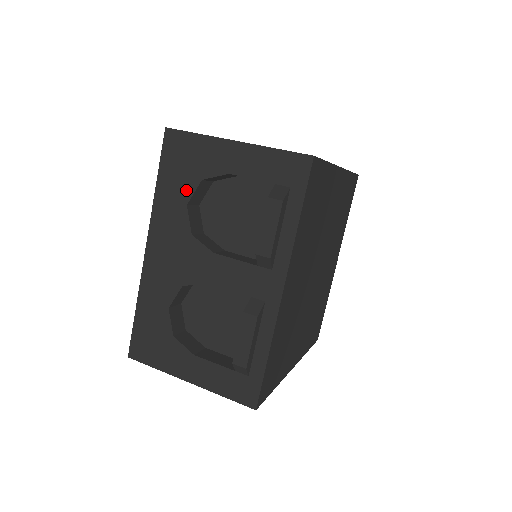
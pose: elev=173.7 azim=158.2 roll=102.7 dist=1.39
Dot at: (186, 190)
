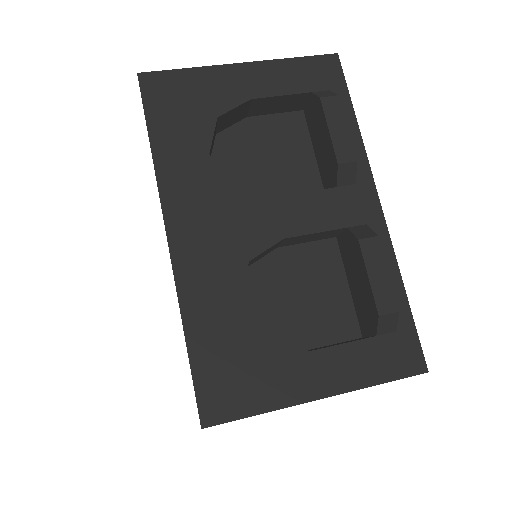
Dot at: (200, 136)
